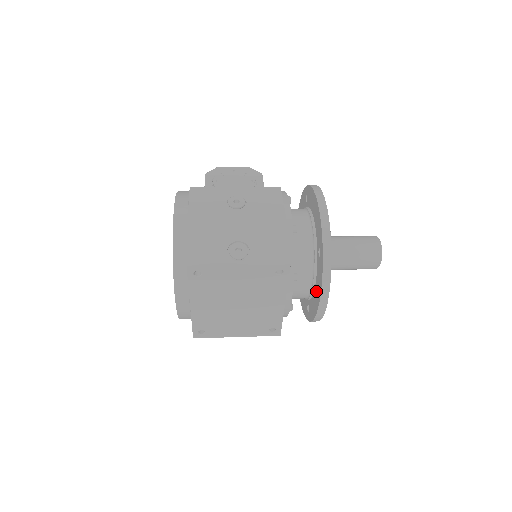
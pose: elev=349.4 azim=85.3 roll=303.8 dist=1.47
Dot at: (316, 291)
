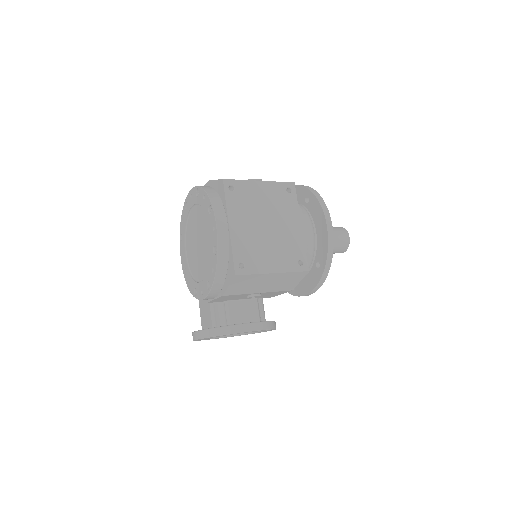
Dot at: (318, 225)
